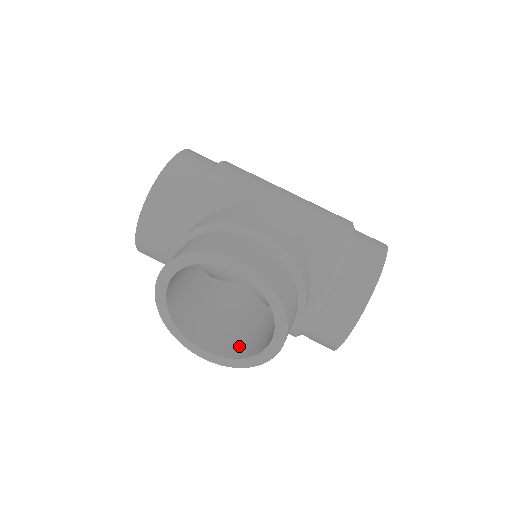
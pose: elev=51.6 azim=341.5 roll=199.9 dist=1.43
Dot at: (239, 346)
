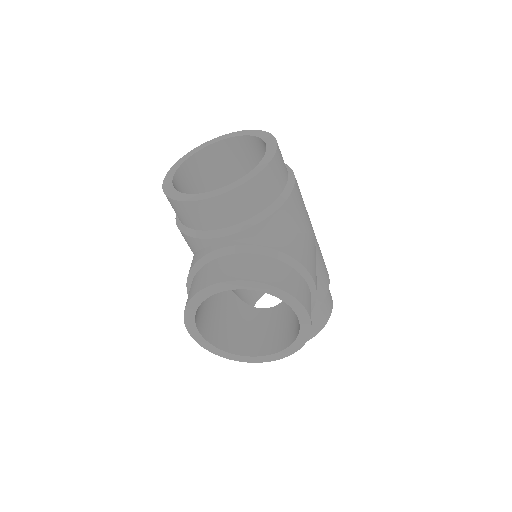
Dot at: (221, 335)
